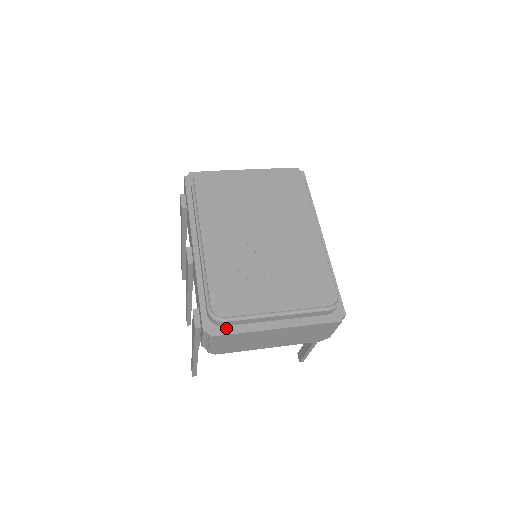
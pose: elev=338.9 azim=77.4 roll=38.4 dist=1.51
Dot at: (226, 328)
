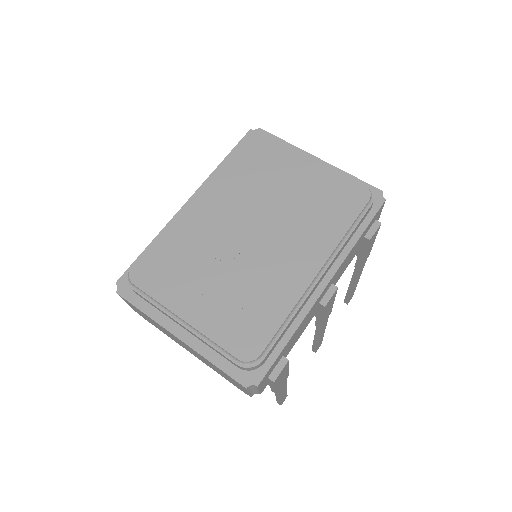
Dot at: (135, 296)
